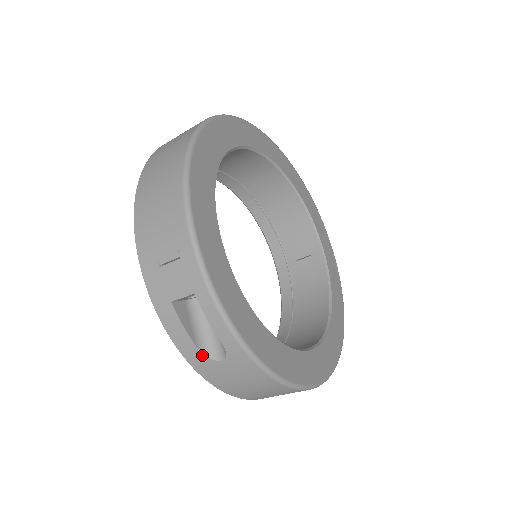
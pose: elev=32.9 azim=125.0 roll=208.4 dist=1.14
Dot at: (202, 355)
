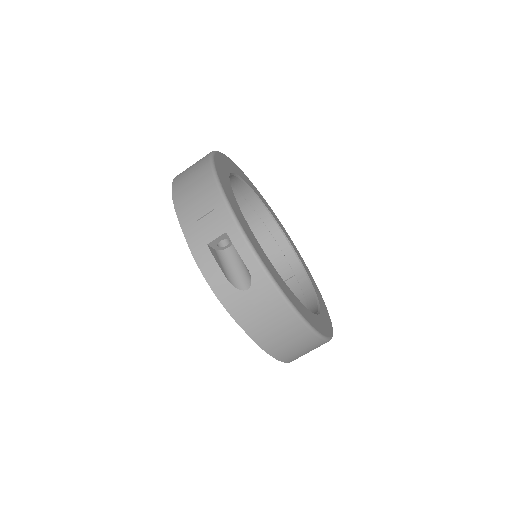
Dot at: (232, 287)
